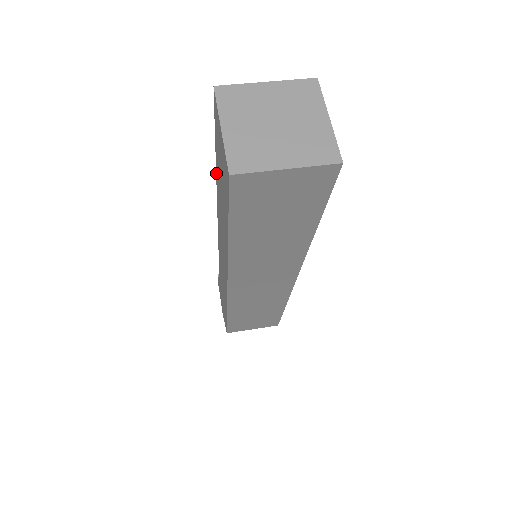
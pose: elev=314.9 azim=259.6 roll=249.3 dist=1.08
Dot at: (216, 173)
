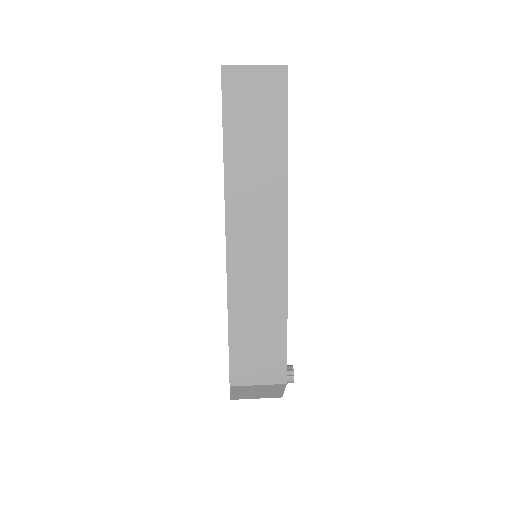
Dot at: occluded
